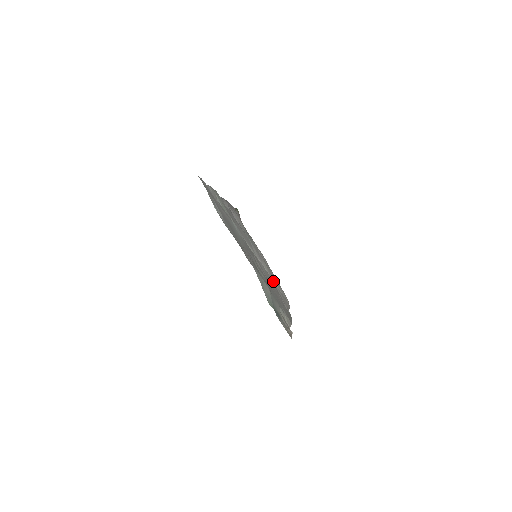
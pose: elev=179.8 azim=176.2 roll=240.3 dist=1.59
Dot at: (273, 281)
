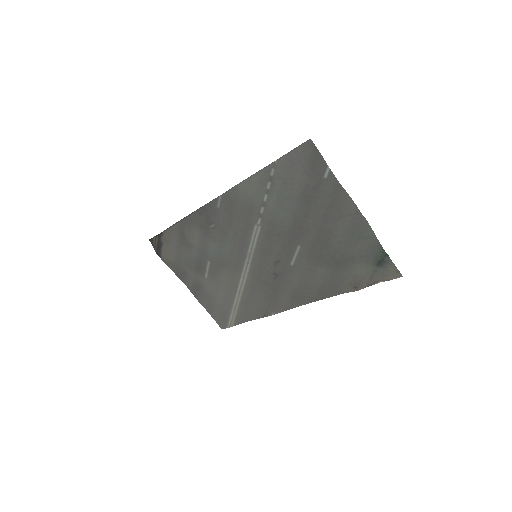
Dot at: (236, 296)
